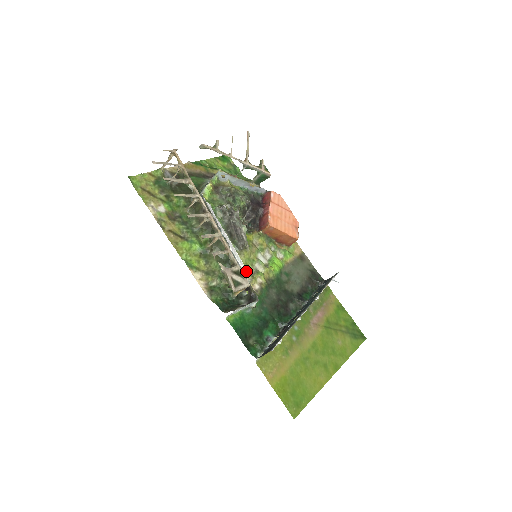
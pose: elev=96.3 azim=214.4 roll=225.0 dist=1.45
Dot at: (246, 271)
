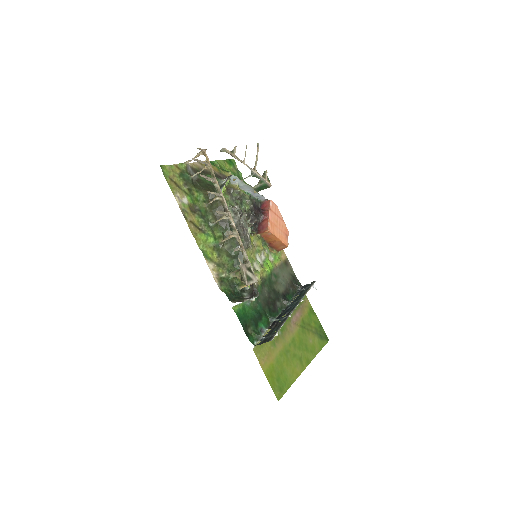
Dot at: occluded
